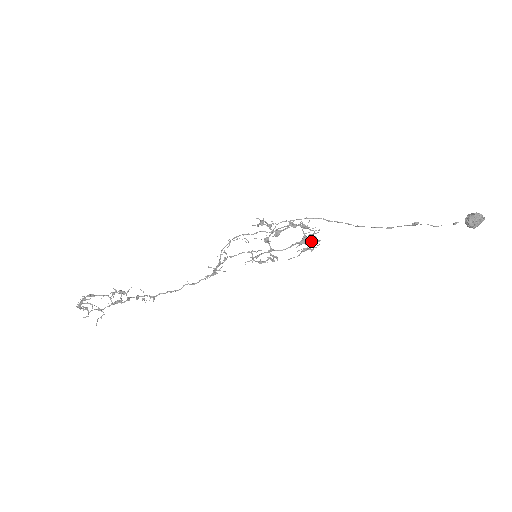
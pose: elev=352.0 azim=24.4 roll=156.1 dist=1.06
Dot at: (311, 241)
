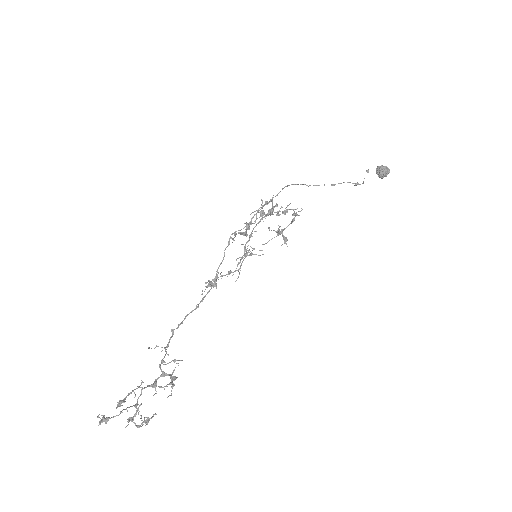
Dot at: occluded
